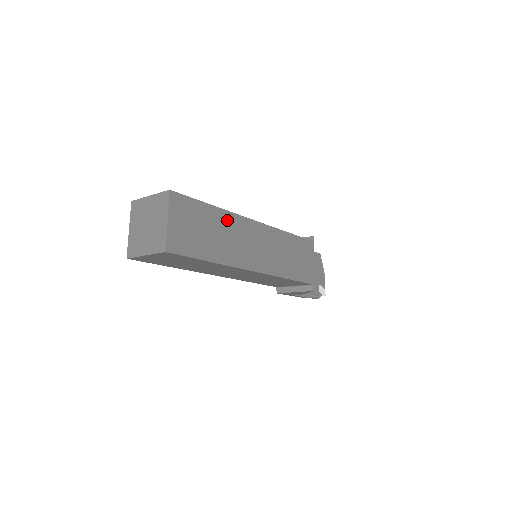
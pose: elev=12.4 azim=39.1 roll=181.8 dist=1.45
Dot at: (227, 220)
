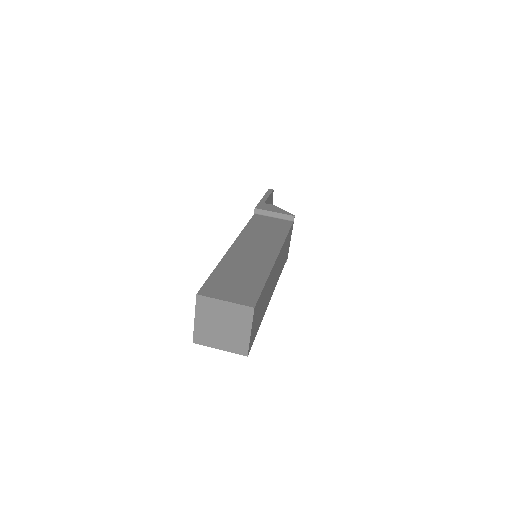
Dot at: (269, 280)
